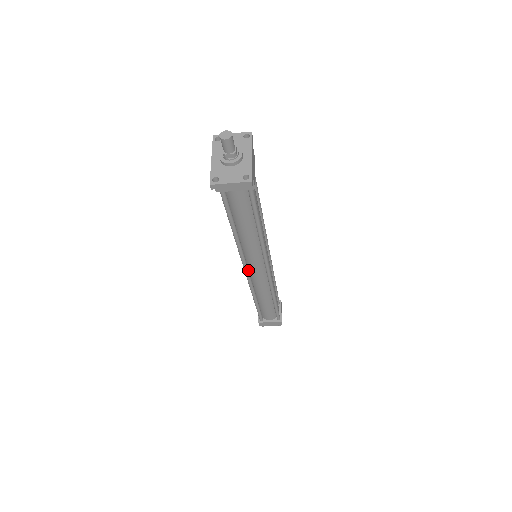
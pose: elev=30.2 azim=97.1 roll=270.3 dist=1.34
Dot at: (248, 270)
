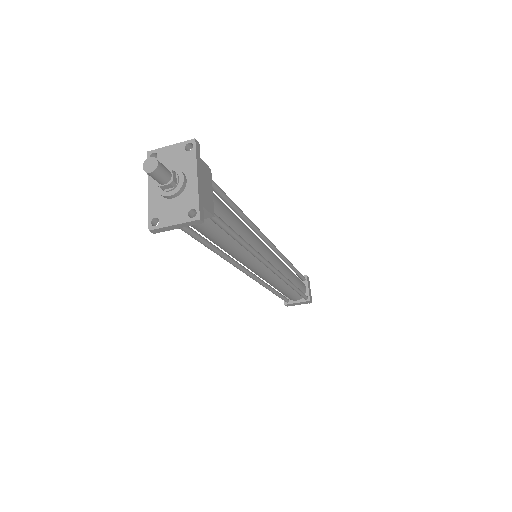
Dot at: (250, 273)
